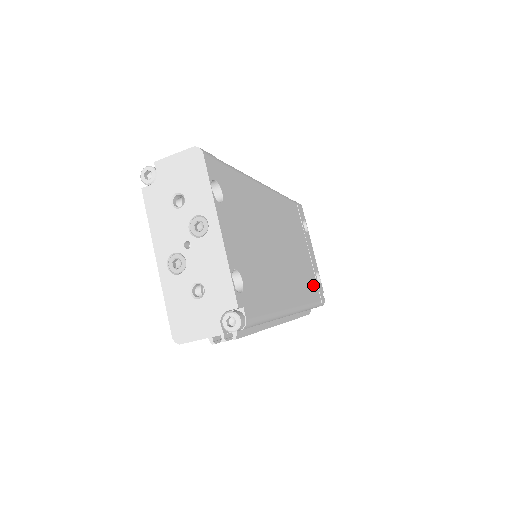
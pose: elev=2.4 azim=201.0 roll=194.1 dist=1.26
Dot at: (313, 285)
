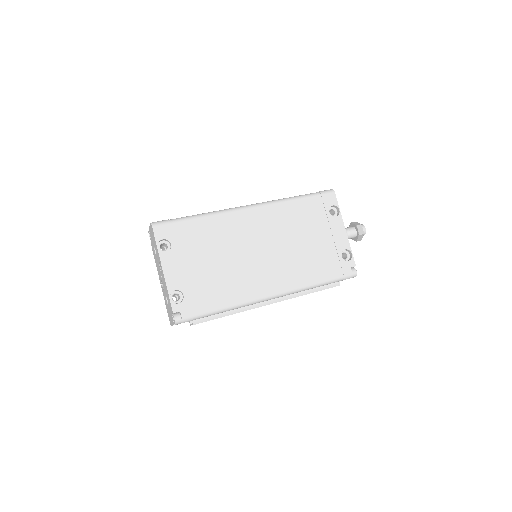
Dot at: (328, 265)
